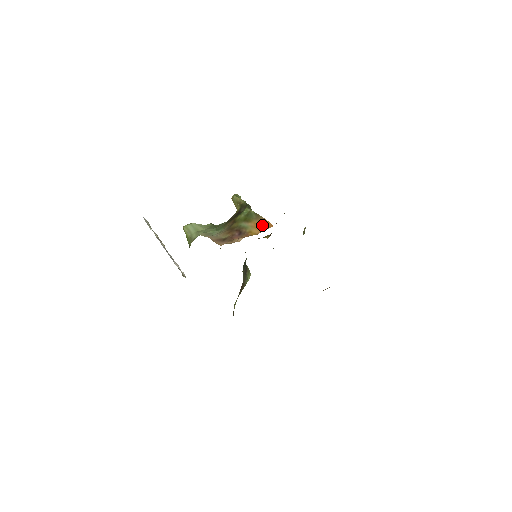
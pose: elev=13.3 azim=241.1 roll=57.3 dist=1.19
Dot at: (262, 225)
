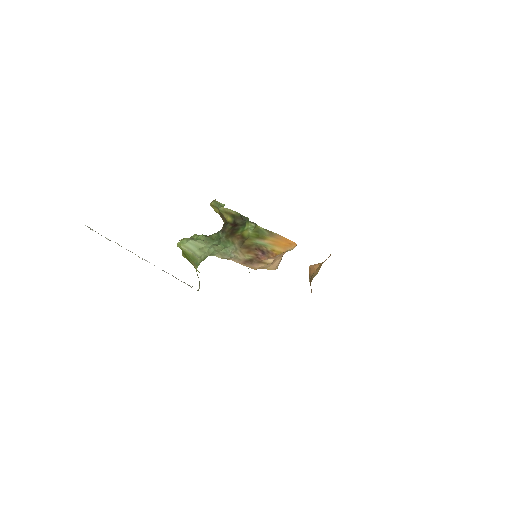
Dot at: (282, 243)
